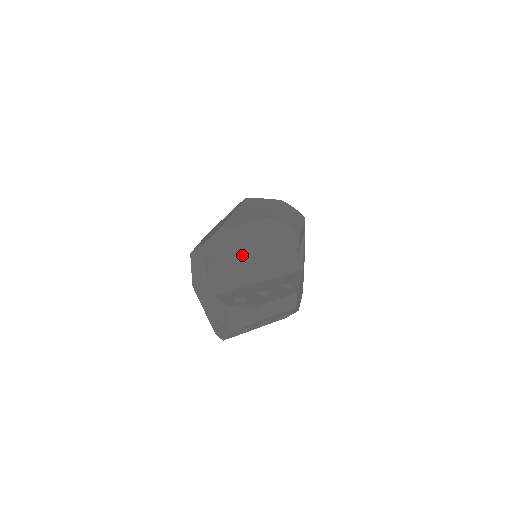
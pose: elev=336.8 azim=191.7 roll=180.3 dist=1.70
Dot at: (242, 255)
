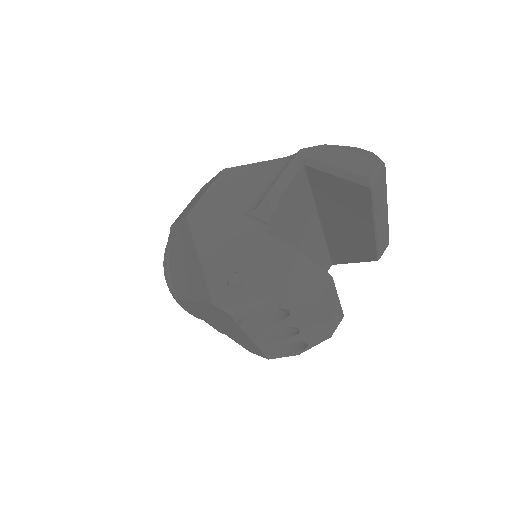
Dot at: (383, 190)
